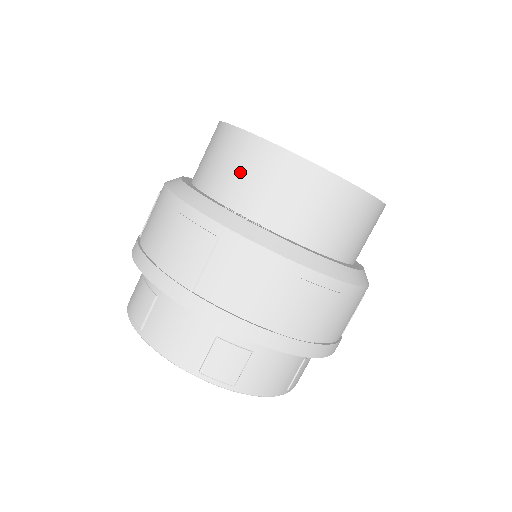
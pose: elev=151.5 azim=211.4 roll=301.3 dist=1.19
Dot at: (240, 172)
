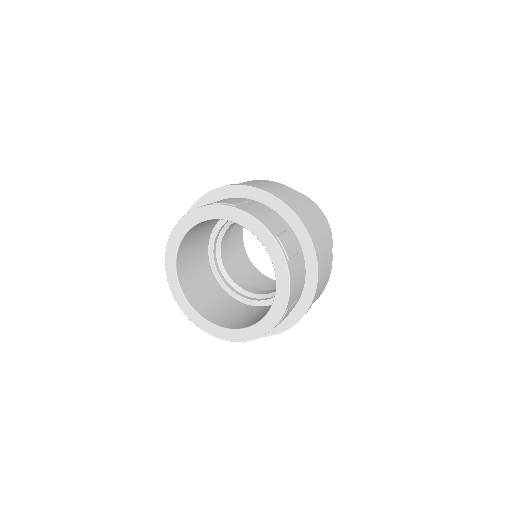
Dot at: occluded
